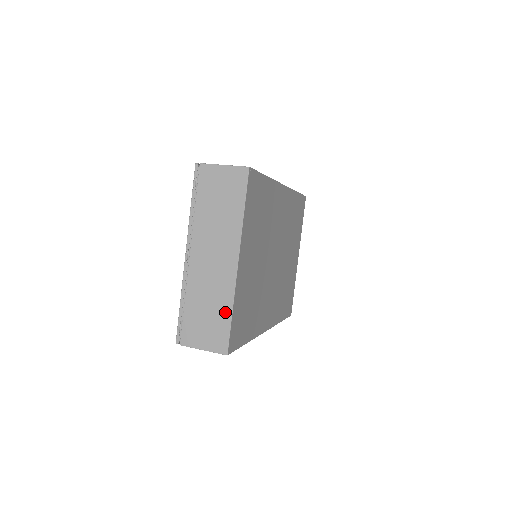
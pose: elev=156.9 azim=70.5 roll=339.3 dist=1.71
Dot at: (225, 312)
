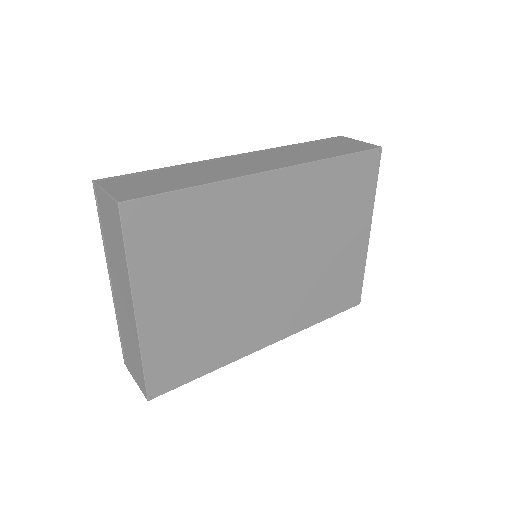
Dot at: (138, 359)
